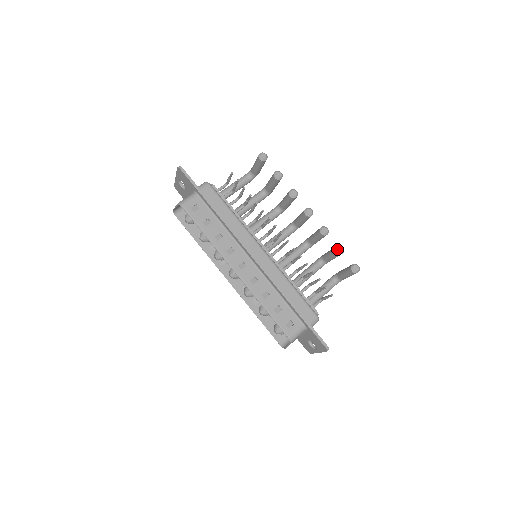
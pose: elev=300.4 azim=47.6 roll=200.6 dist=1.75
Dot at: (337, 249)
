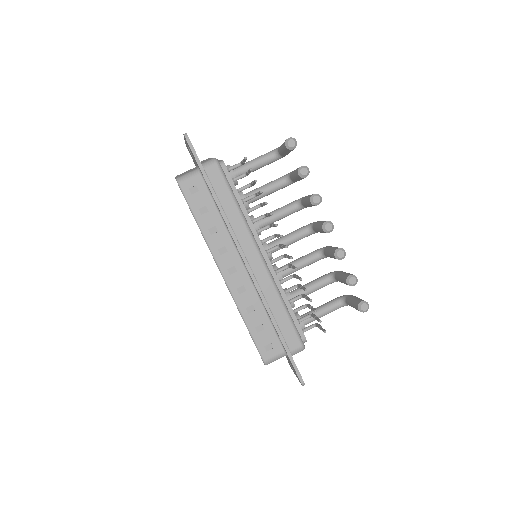
Dot at: (348, 280)
